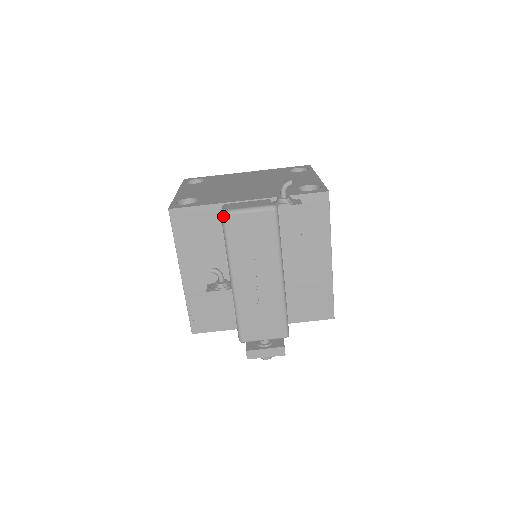
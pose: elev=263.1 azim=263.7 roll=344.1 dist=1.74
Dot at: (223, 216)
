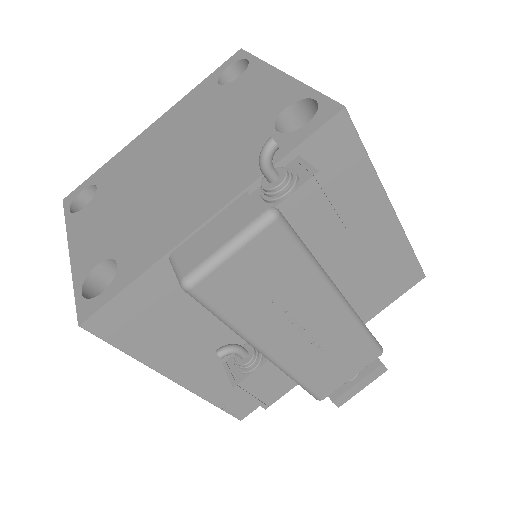
Dot at: (188, 291)
